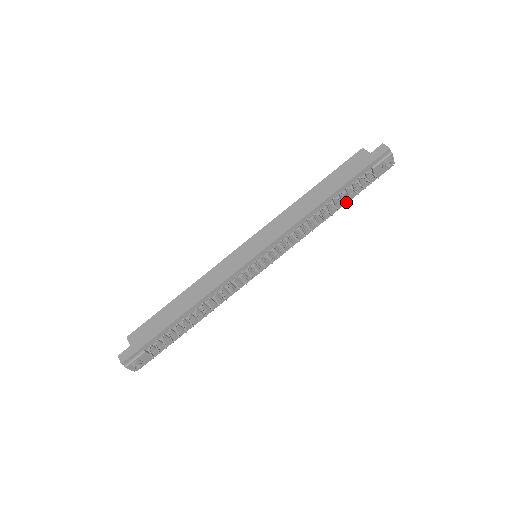
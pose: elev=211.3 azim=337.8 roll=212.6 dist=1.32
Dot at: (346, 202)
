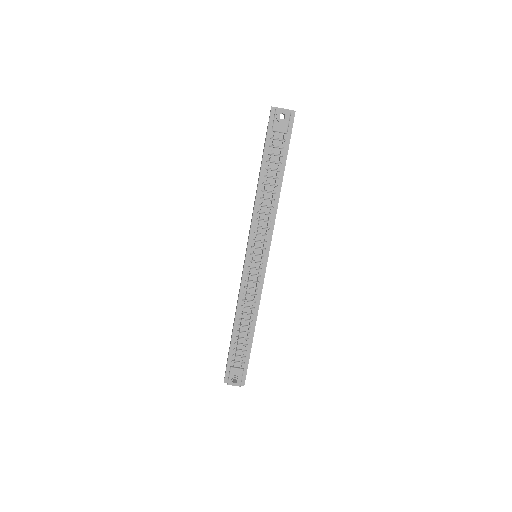
Dot at: (283, 169)
